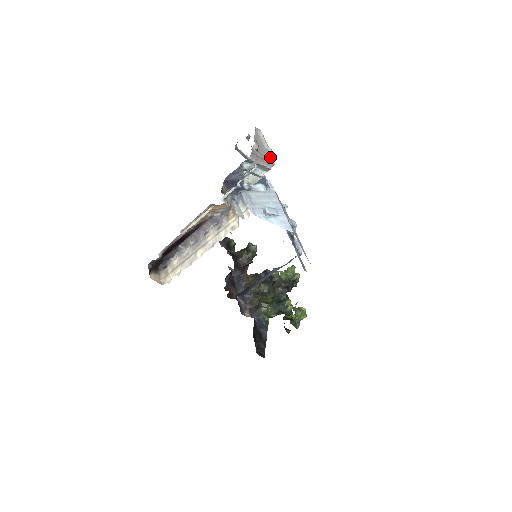
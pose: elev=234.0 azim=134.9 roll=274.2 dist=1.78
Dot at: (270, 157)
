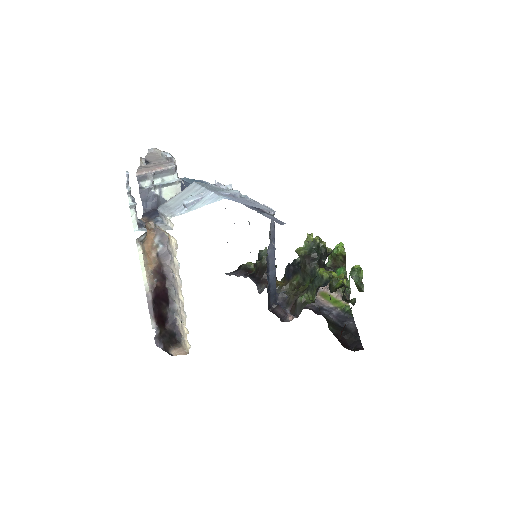
Dot at: (166, 158)
